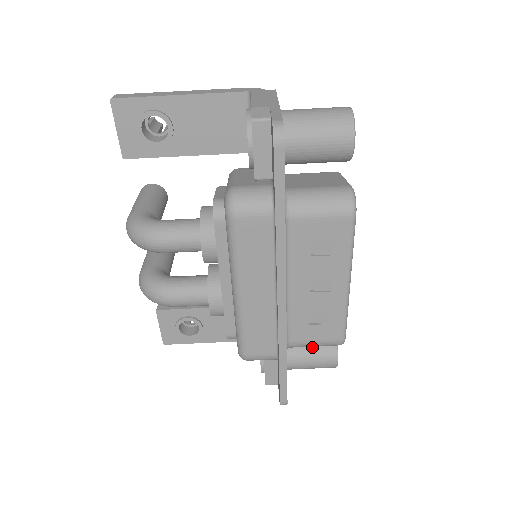
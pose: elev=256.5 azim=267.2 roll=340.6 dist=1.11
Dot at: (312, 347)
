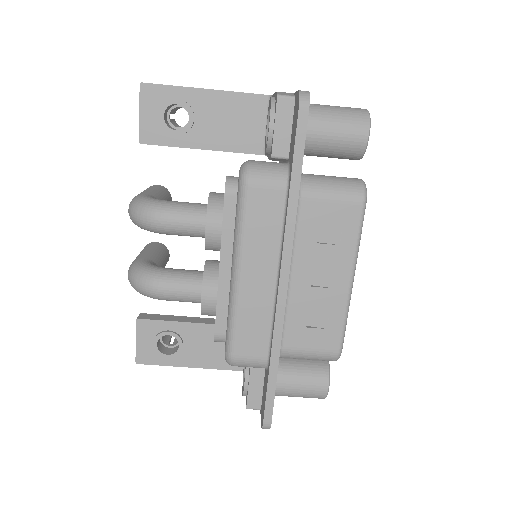
Dot at: (302, 368)
